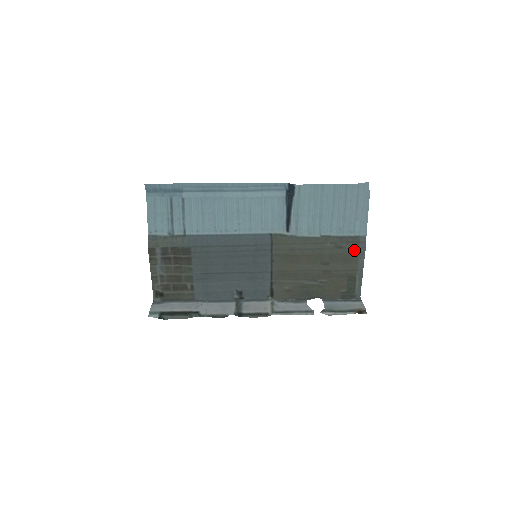
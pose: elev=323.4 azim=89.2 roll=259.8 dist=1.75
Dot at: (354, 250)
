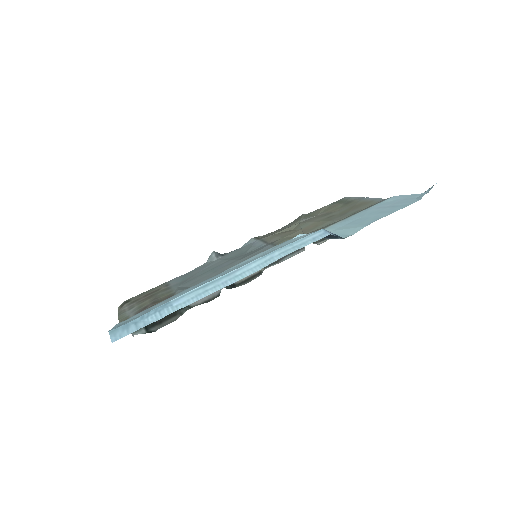
Dot at: (370, 204)
